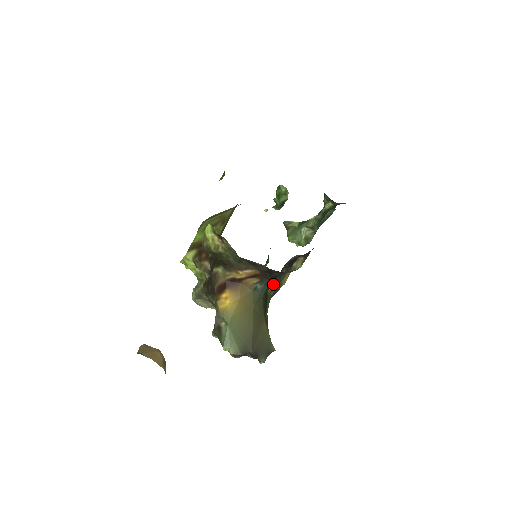
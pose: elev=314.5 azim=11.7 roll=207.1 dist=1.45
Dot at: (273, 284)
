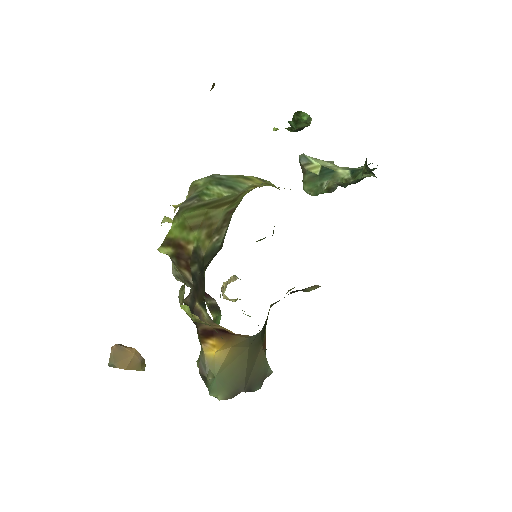
Dot at: occluded
